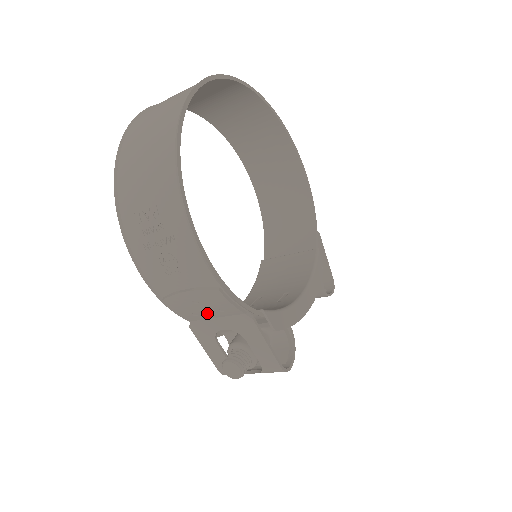
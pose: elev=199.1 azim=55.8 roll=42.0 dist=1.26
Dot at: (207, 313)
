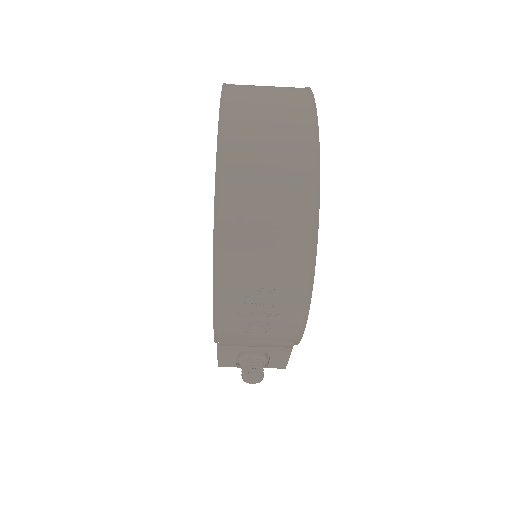
Dot at: occluded
